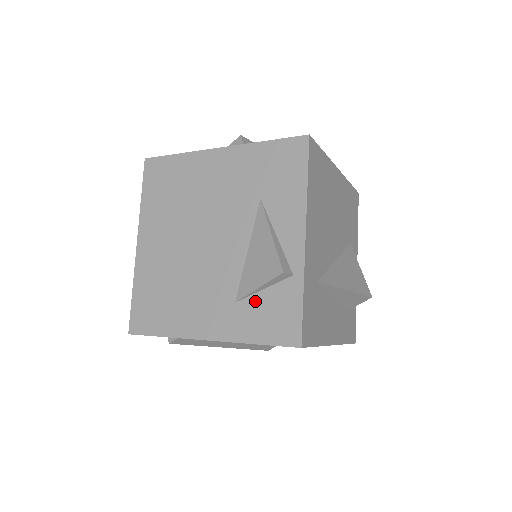
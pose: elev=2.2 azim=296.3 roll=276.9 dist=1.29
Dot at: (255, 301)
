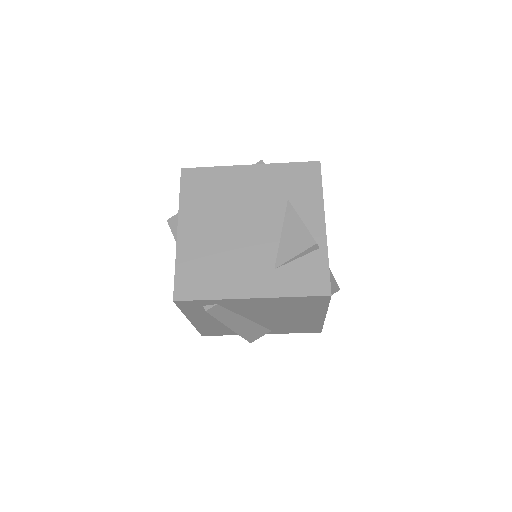
Dot at: (291, 267)
